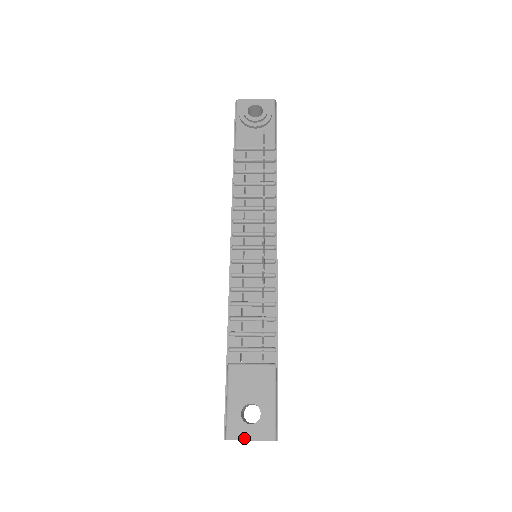
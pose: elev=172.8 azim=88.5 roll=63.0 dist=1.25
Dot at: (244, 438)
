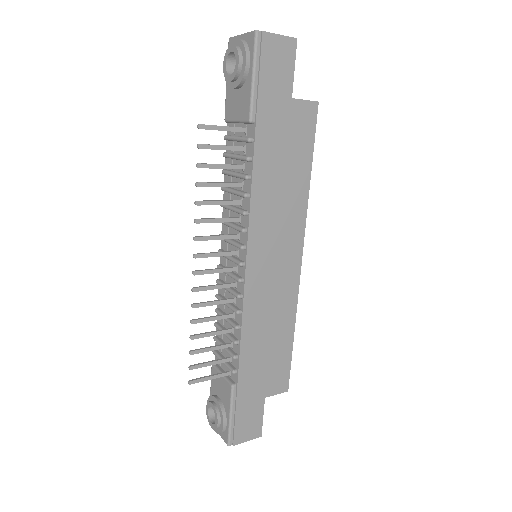
Dot at: occluded
